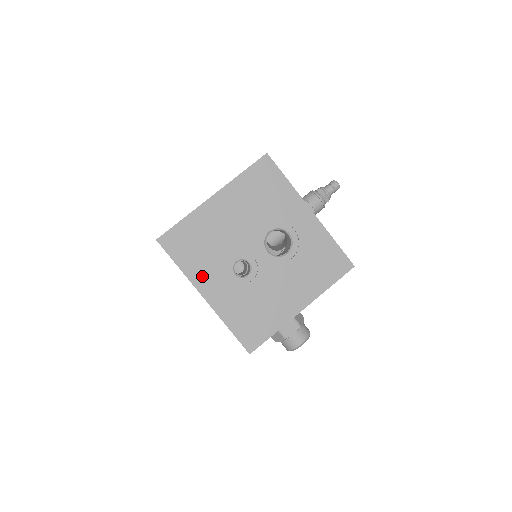
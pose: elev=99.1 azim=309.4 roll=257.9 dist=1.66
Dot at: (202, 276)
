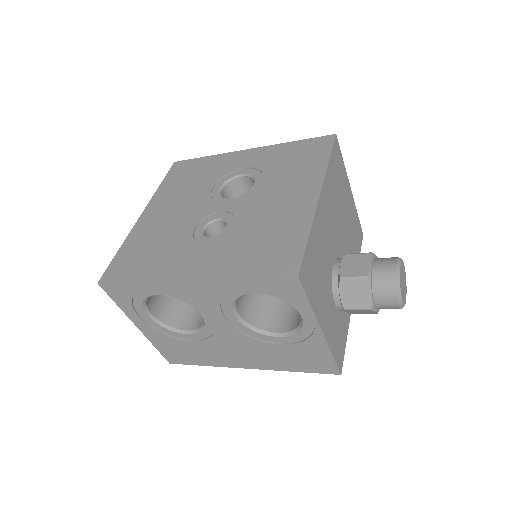
Dot at: (170, 267)
